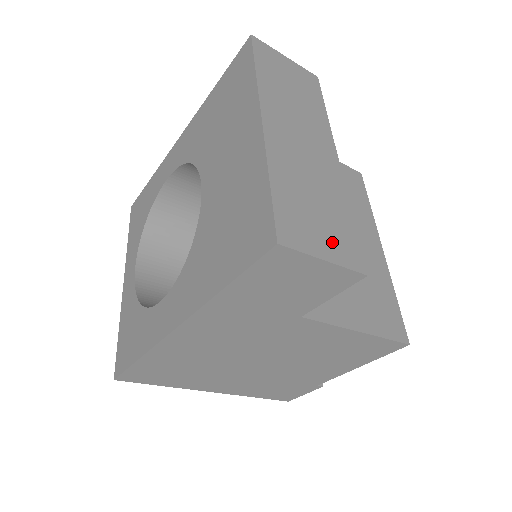
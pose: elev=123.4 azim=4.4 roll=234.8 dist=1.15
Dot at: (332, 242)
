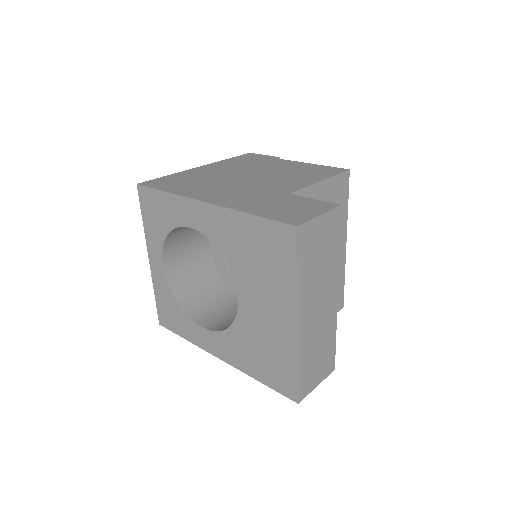
Dot at: (322, 370)
